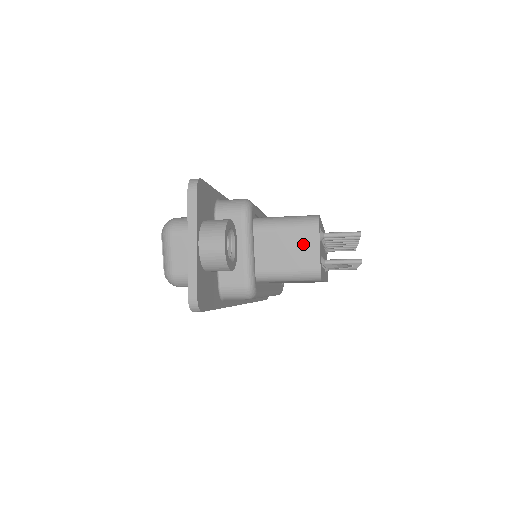
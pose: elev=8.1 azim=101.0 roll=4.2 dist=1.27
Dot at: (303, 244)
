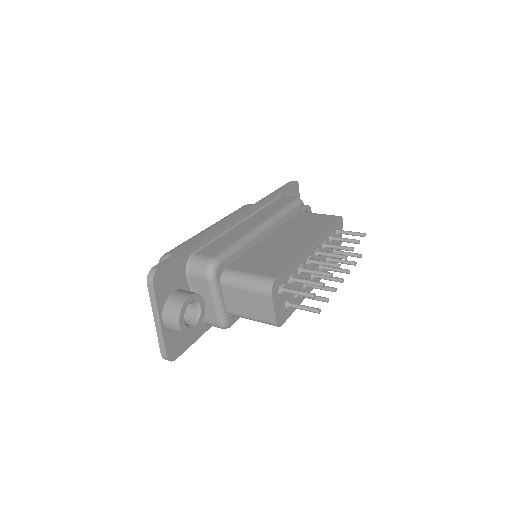
Dot at: (260, 303)
